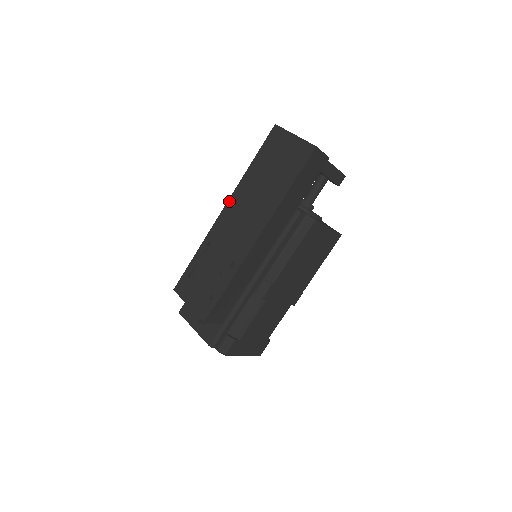
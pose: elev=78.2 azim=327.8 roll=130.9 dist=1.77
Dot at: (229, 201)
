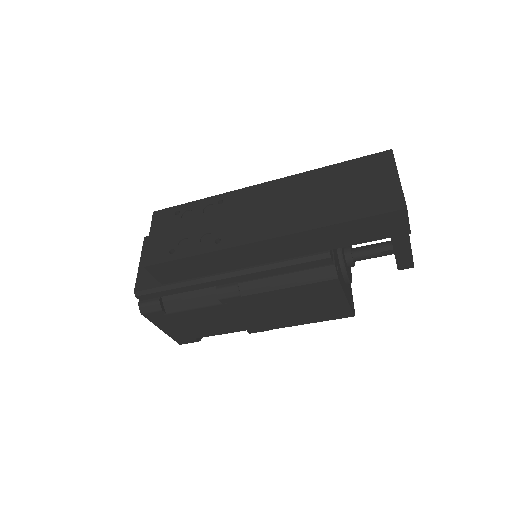
Dot at: (277, 181)
